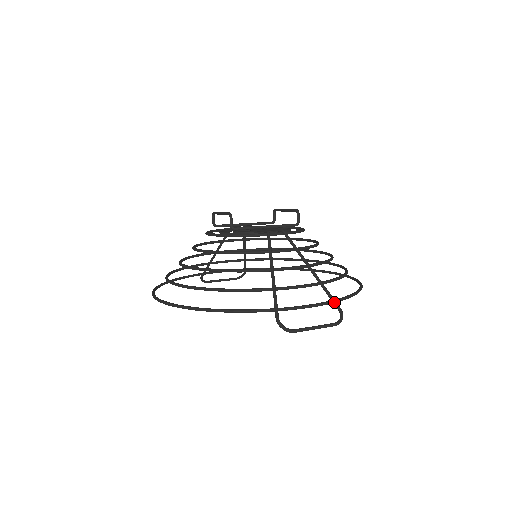
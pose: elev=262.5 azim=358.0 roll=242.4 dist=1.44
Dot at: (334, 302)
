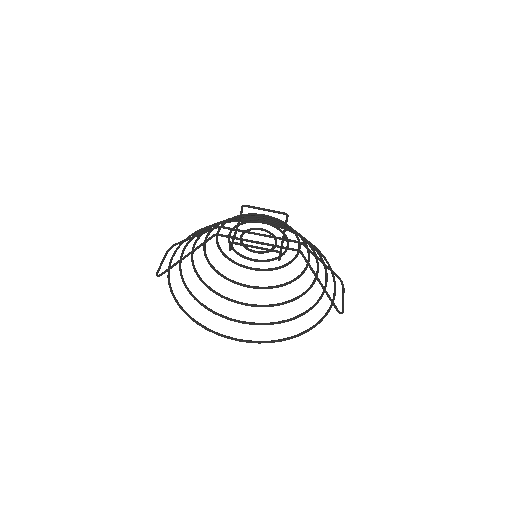
Dot at: (337, 275)
